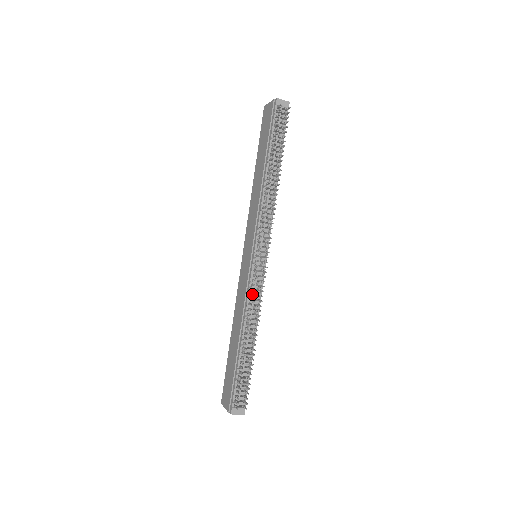
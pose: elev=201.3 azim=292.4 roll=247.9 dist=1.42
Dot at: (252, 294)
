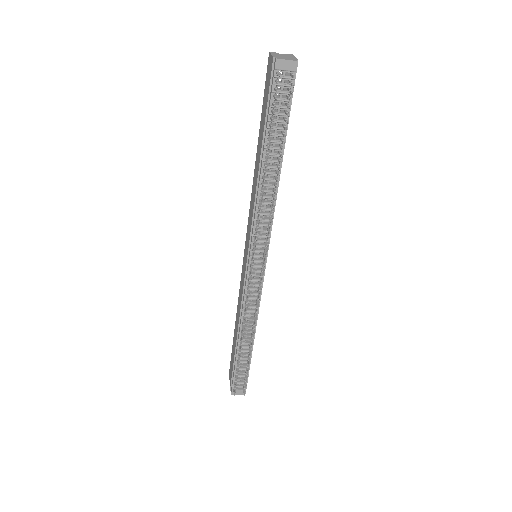
Dot at: (246, 304)
